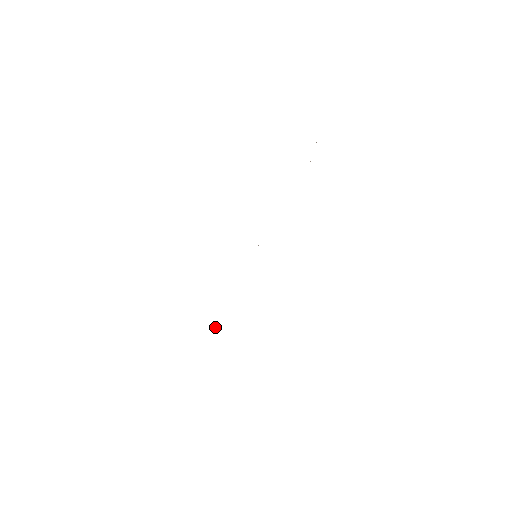
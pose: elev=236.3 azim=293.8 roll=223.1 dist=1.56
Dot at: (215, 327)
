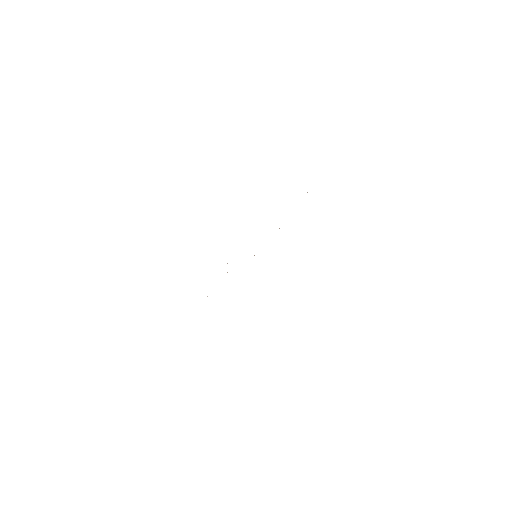
Dot at: occluded
